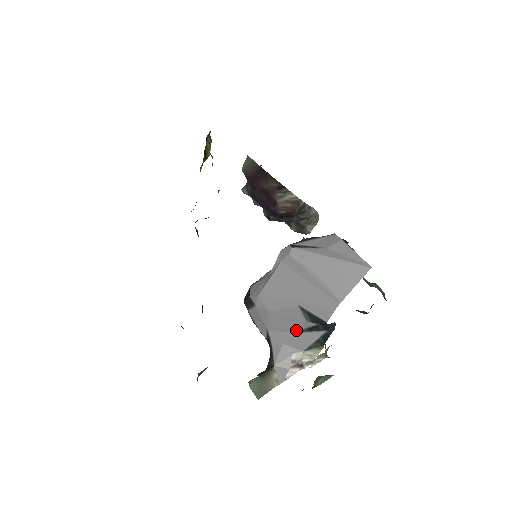
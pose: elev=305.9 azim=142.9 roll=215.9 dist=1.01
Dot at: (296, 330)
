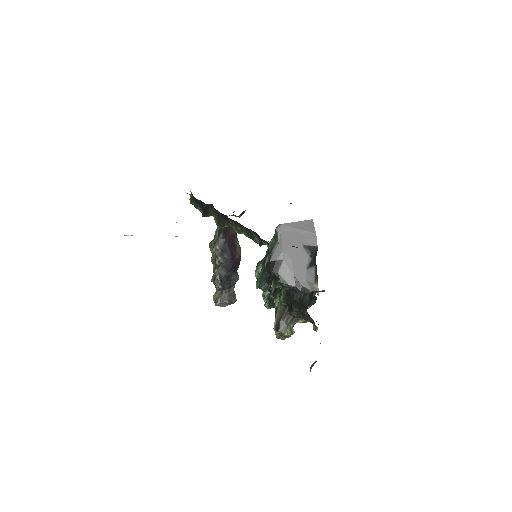
Dot at: (306, 266)
